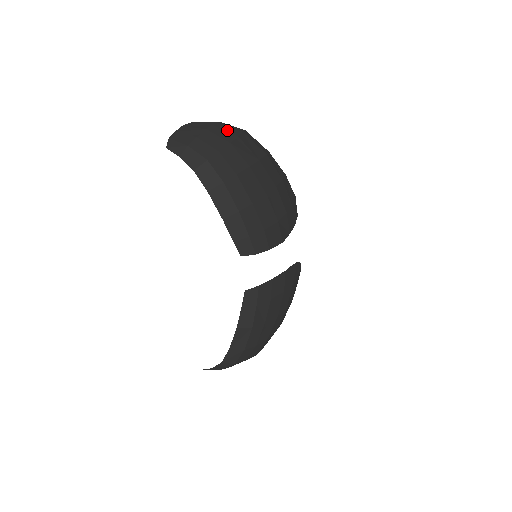
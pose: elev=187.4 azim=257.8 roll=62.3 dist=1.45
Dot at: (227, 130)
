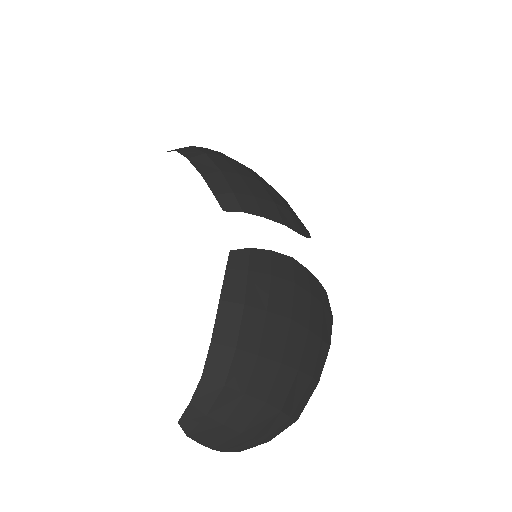
Dot at: occluded
